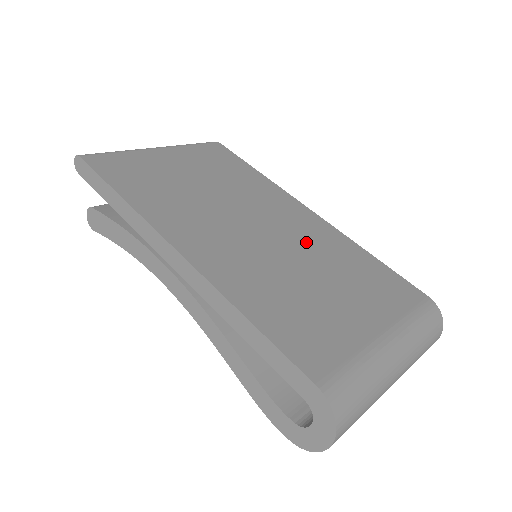
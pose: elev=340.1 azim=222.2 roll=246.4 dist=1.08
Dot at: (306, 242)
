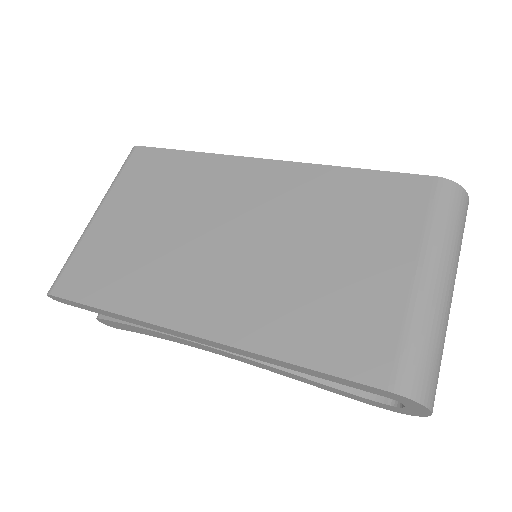
Dot at: (288, 213)
